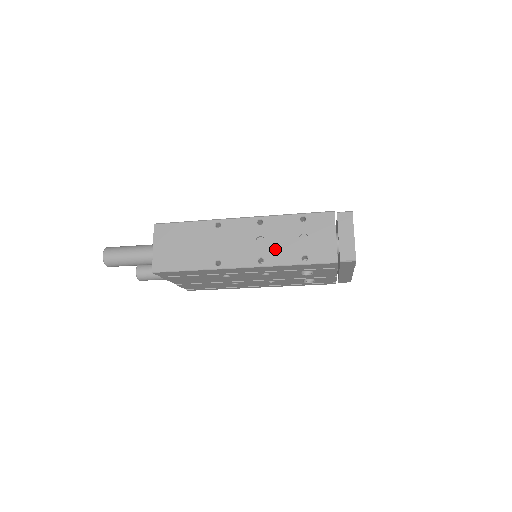
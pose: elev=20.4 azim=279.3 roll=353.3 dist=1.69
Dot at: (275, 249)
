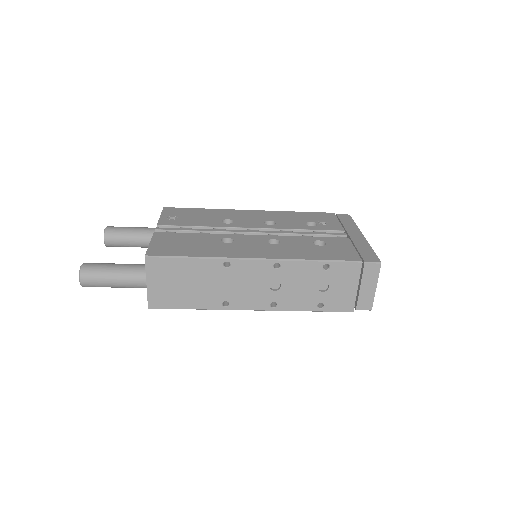
Dot at: (291, 295)
